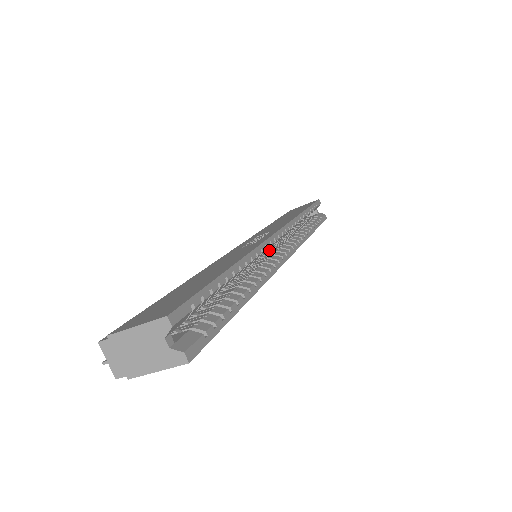
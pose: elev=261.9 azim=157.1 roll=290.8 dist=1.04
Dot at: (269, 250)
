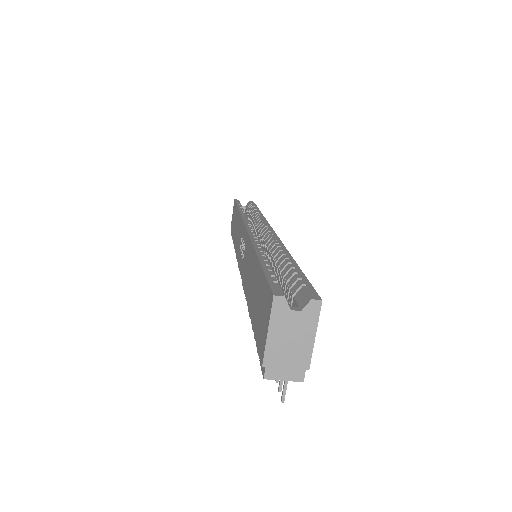
Dot at: occluded
